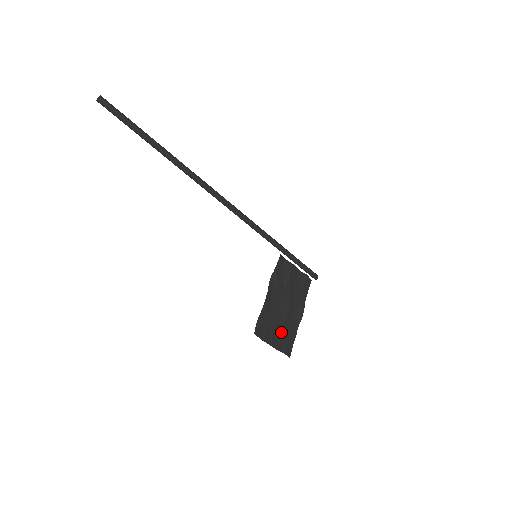
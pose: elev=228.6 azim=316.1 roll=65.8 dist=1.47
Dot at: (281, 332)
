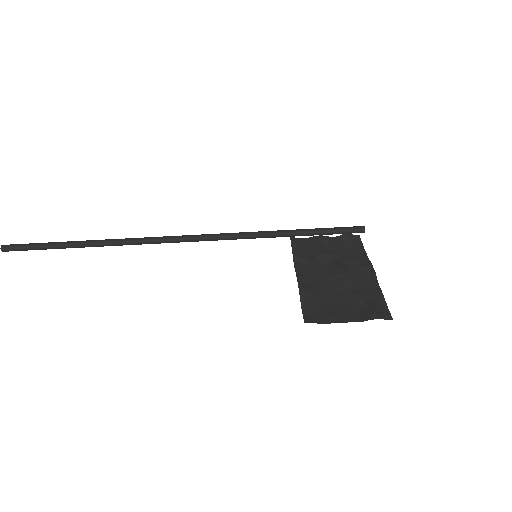
Dot at: (354, 302)
